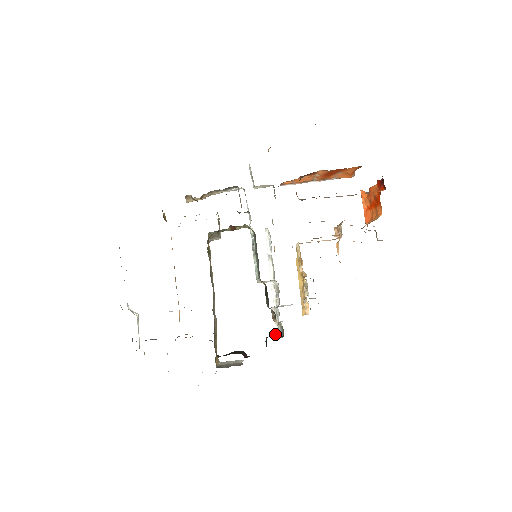
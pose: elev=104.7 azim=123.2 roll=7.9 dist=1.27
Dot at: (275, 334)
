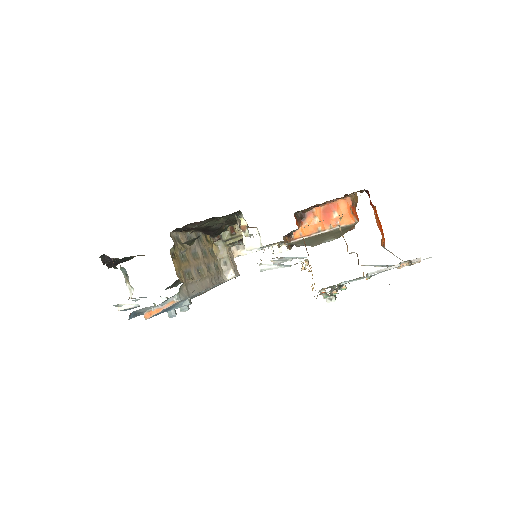
Dot at: occluded
